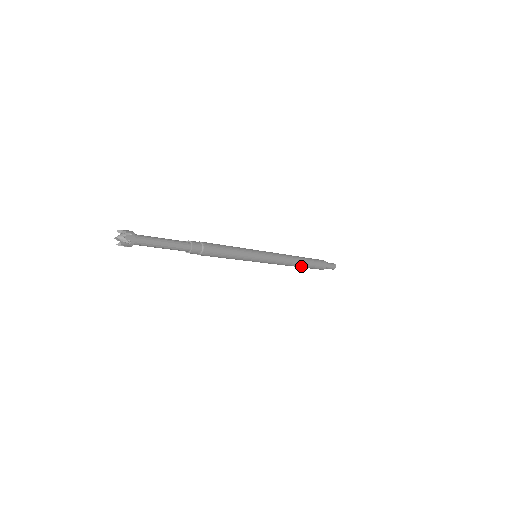
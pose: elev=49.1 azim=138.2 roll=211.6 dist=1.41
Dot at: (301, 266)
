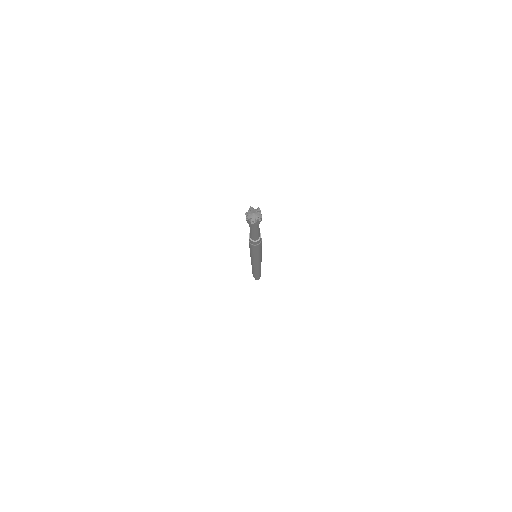
Dot at: occluded
